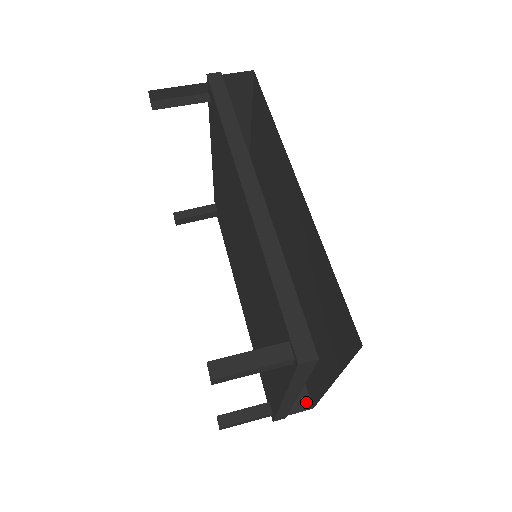
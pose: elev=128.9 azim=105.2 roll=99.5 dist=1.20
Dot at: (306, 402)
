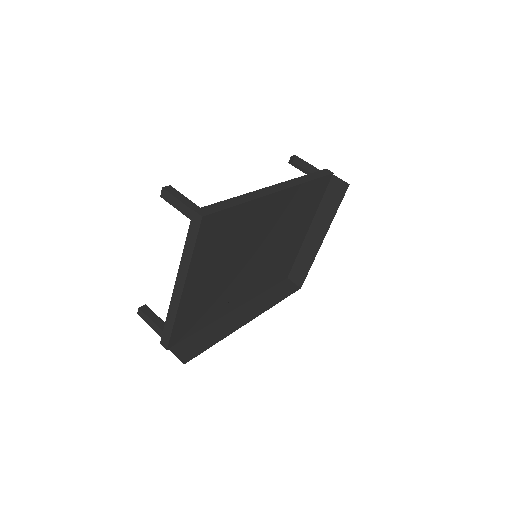
Dot at: (186, 359)
